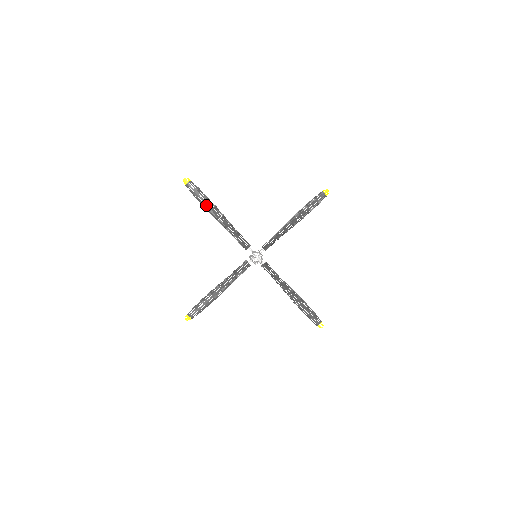
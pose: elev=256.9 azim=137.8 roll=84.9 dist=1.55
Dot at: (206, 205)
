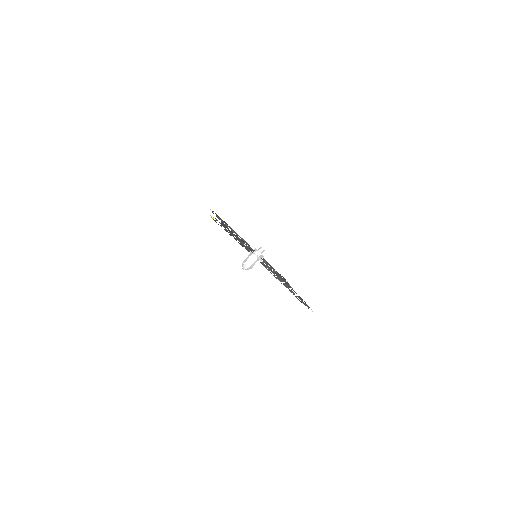
Dot at: occluded
